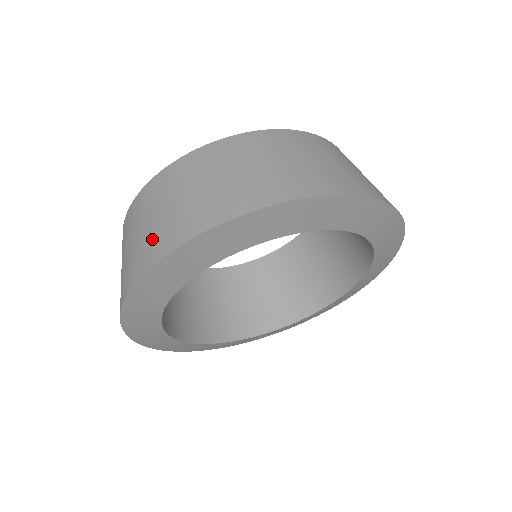
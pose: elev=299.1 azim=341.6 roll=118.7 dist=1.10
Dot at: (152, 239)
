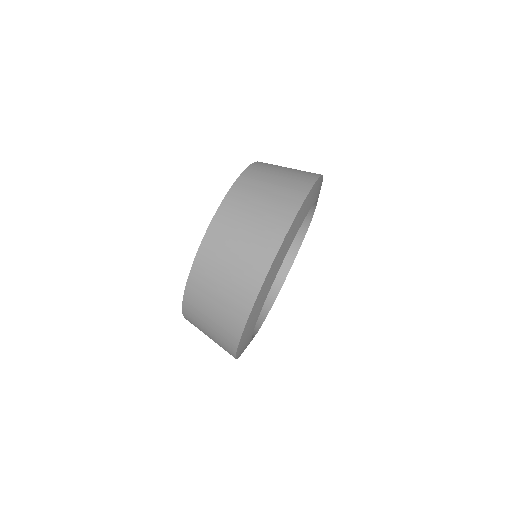
Dot at: (221, 342)
